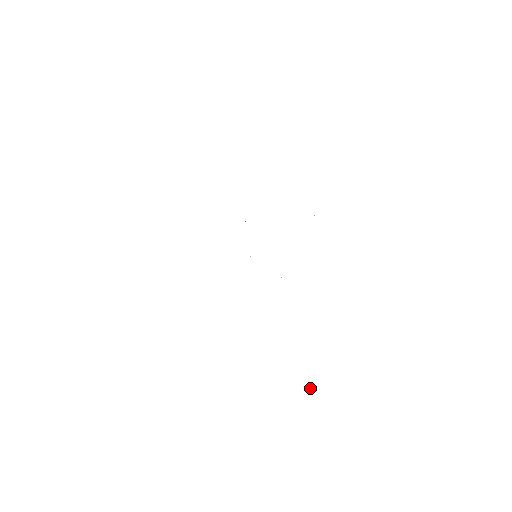
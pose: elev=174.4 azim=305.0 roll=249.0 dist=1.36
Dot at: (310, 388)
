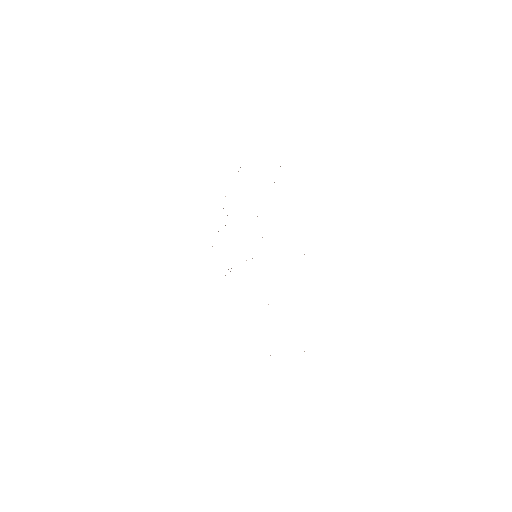
Dot at: occluded
